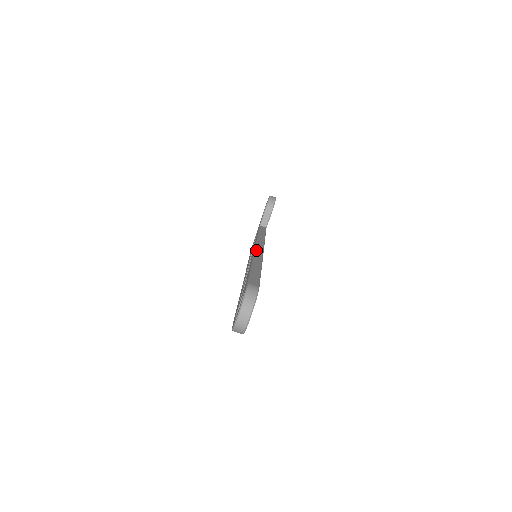
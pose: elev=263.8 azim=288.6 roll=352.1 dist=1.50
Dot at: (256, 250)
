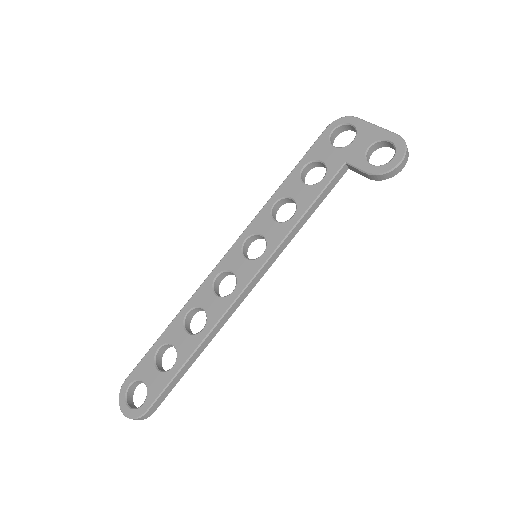
Dot at: (235, 304)
